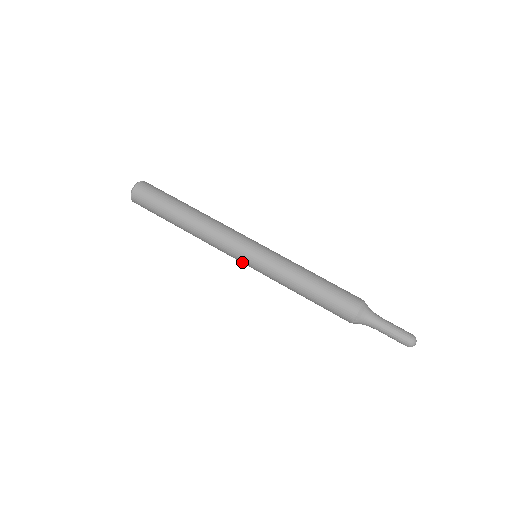
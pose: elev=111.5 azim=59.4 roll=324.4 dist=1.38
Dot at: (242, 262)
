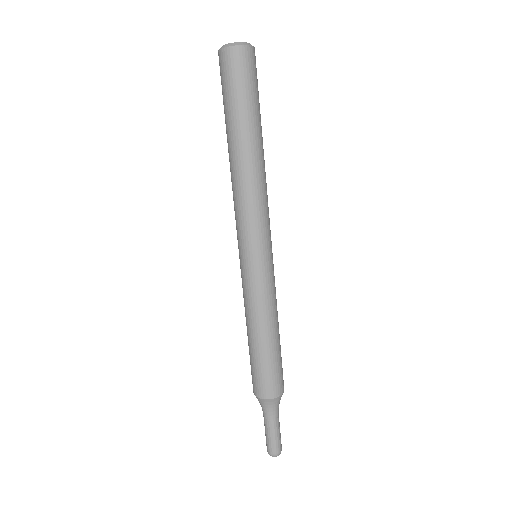
Dot at: (239, 247)
